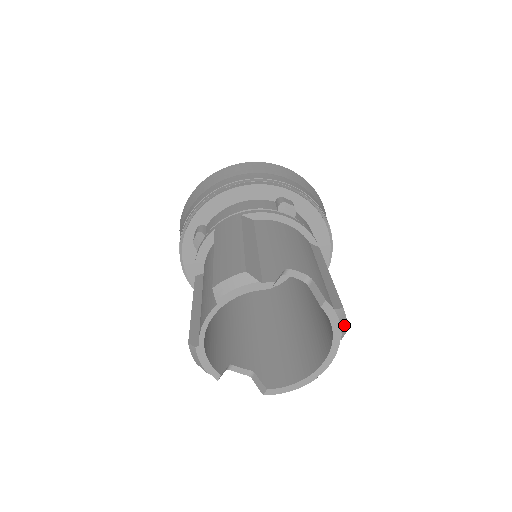
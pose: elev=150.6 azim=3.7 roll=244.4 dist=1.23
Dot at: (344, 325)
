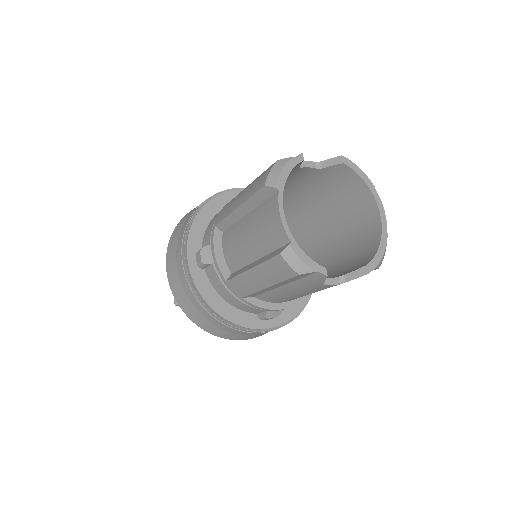
Dot at: (367, 177)
